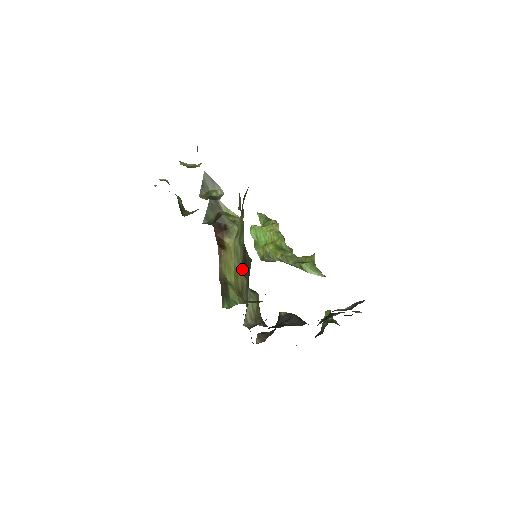
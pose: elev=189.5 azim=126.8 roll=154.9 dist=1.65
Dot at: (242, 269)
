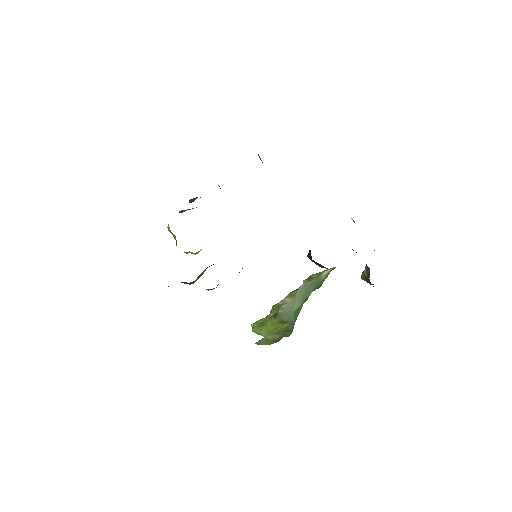
Dot at: occluded
